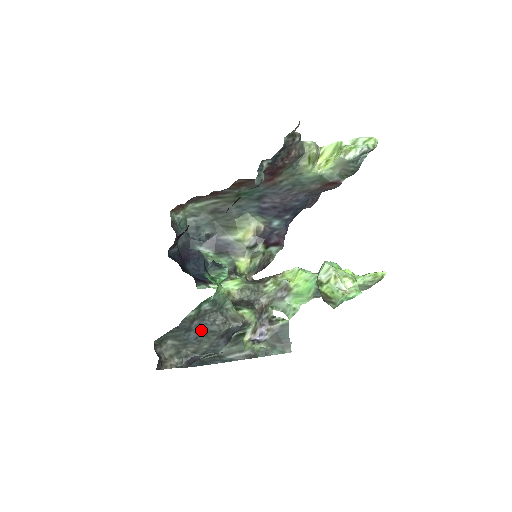
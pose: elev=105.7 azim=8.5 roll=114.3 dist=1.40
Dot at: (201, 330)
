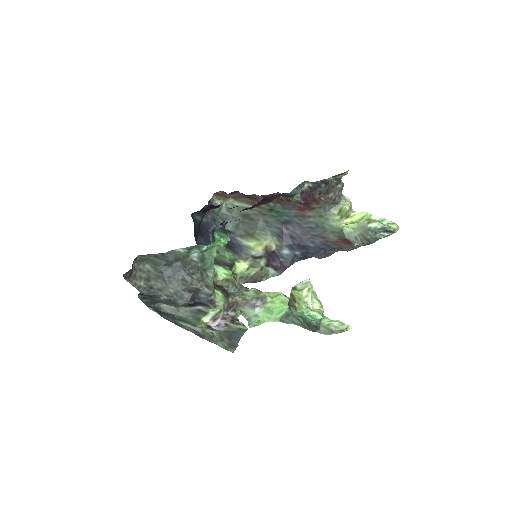
Dot at: (178, 273)
